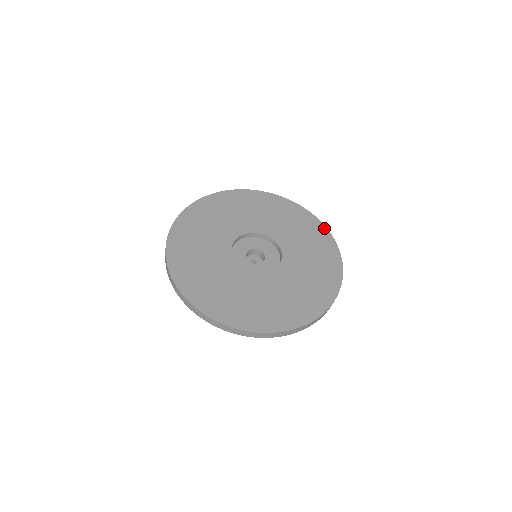
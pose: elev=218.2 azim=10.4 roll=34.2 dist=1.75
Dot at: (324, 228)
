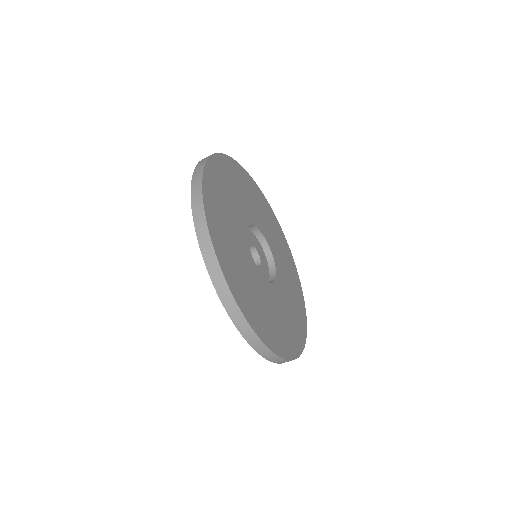
Dot at: (287, 244)
